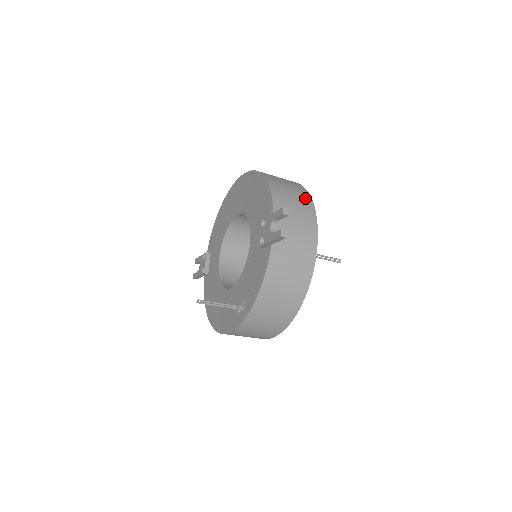
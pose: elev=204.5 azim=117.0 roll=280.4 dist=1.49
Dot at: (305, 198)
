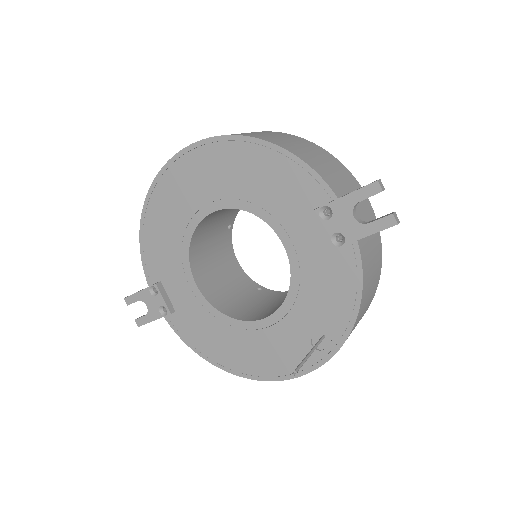
Dot at: (321, 151)
